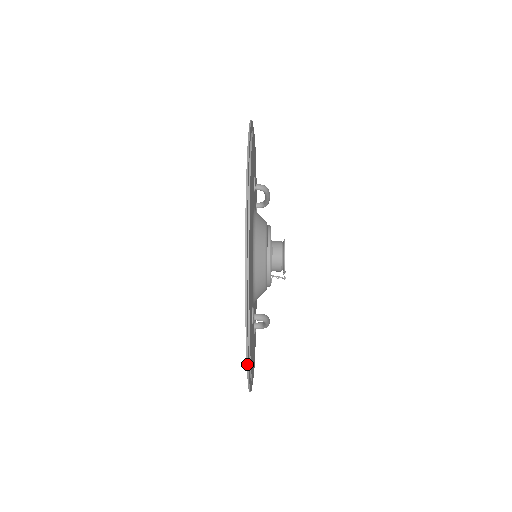
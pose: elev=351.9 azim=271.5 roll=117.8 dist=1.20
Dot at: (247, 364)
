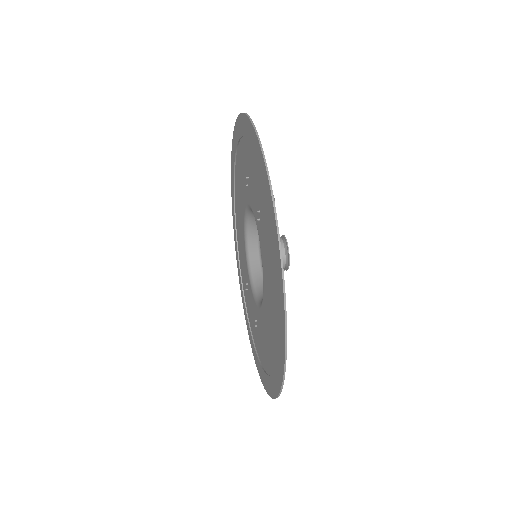
Dot at: (262, 383)
